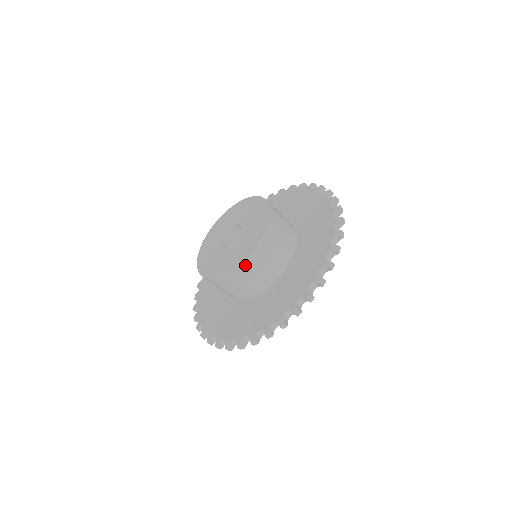
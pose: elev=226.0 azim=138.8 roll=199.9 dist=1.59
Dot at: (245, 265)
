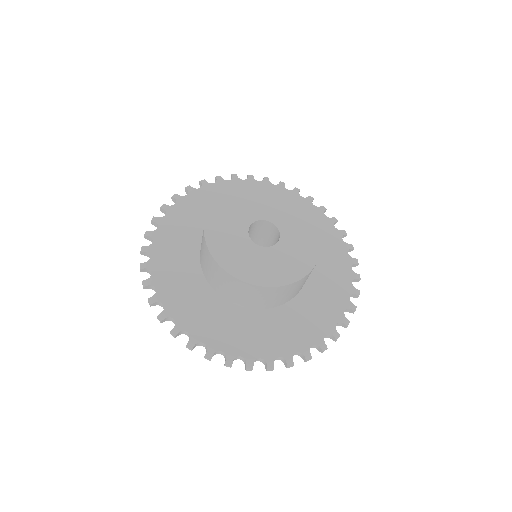
Dot at: (265, 289)
